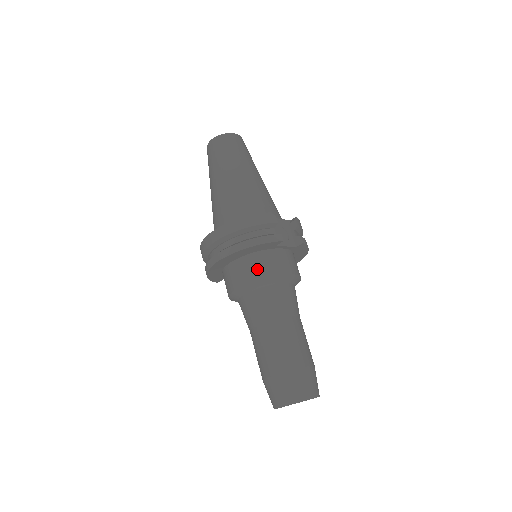
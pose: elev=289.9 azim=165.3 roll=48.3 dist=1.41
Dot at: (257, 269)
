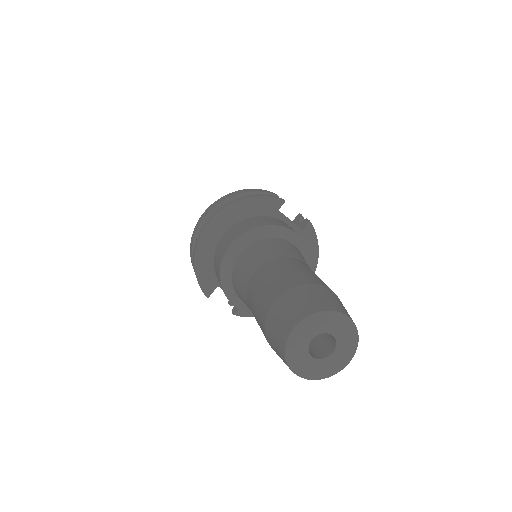
Dot at: (255, 223)
